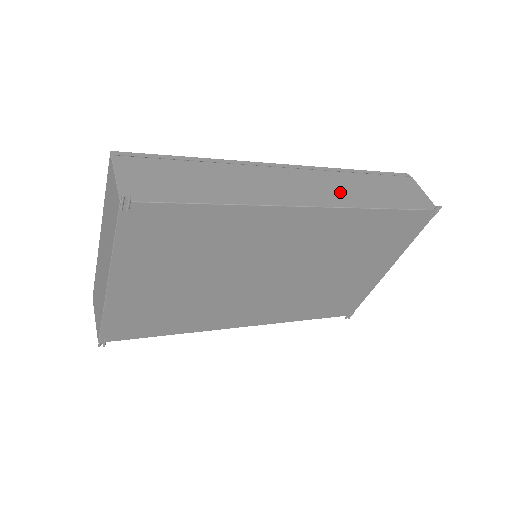
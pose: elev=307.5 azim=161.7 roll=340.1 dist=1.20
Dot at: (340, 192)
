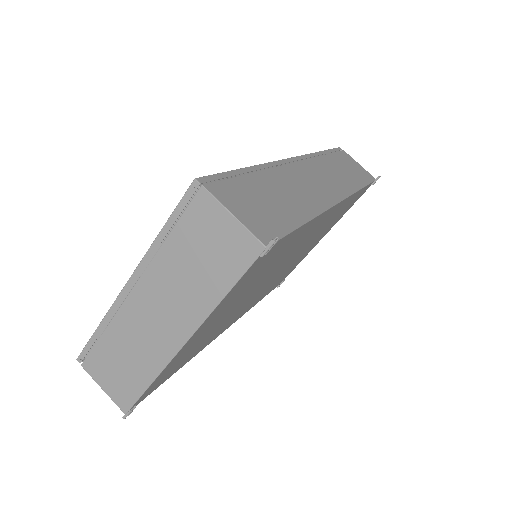
Dot at: (337, 179)
